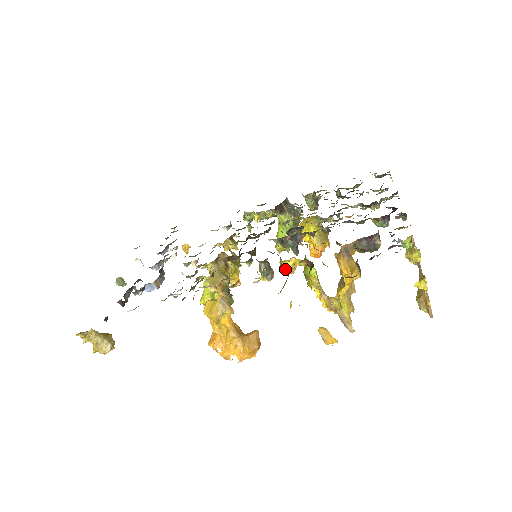
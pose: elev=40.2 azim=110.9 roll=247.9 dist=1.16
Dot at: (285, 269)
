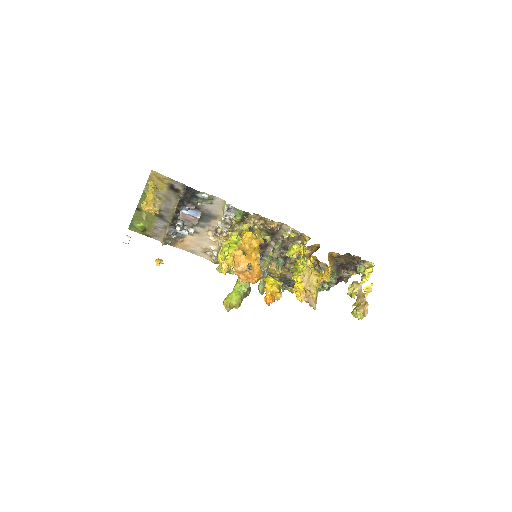
Dot at: (290, 254)
